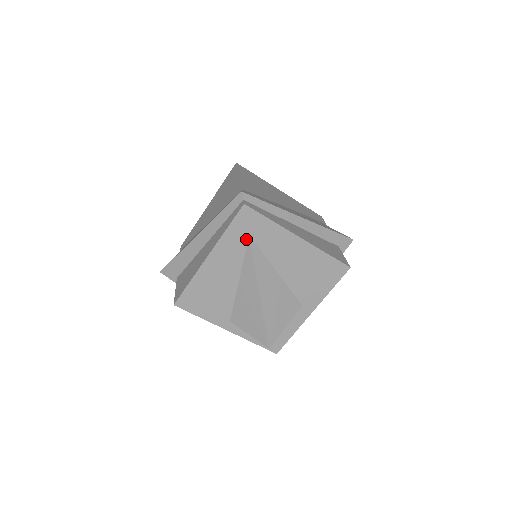
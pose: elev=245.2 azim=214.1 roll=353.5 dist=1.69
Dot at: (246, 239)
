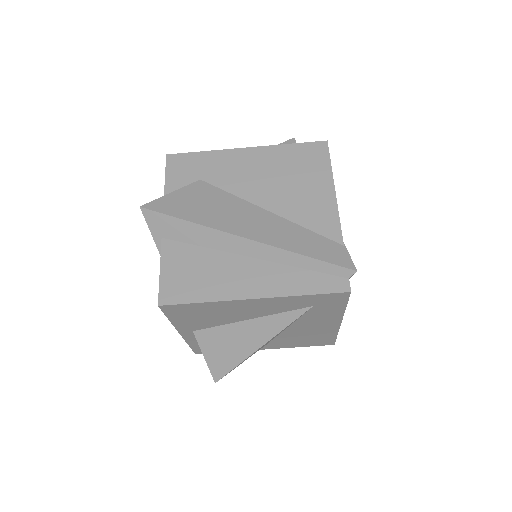
Dot at: (306, 306)
